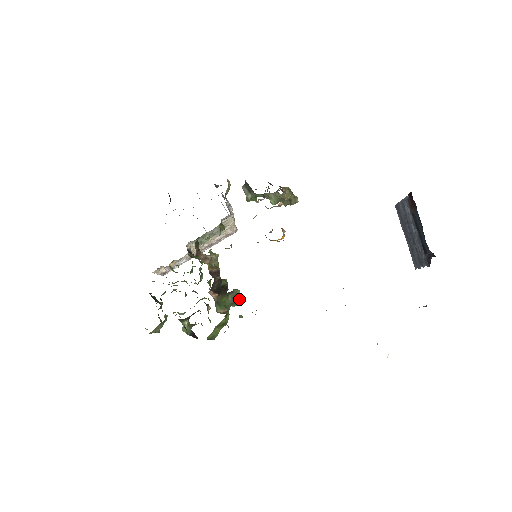
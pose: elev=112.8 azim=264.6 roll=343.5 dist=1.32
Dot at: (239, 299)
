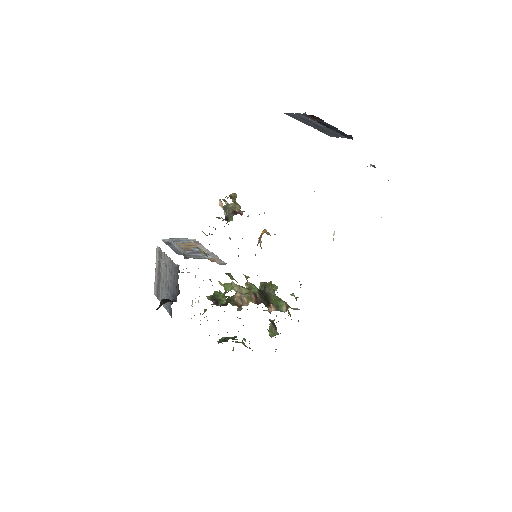
Dot at: occluded
